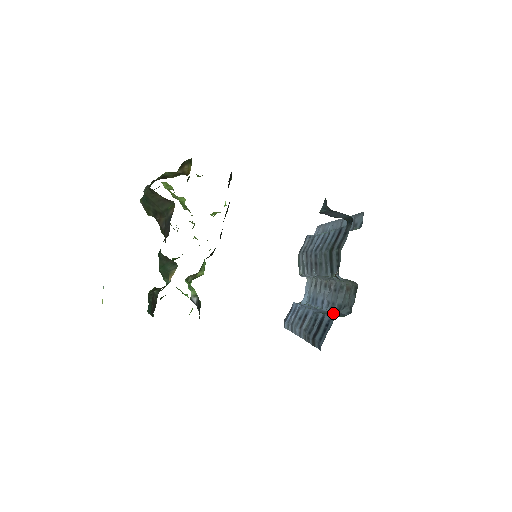
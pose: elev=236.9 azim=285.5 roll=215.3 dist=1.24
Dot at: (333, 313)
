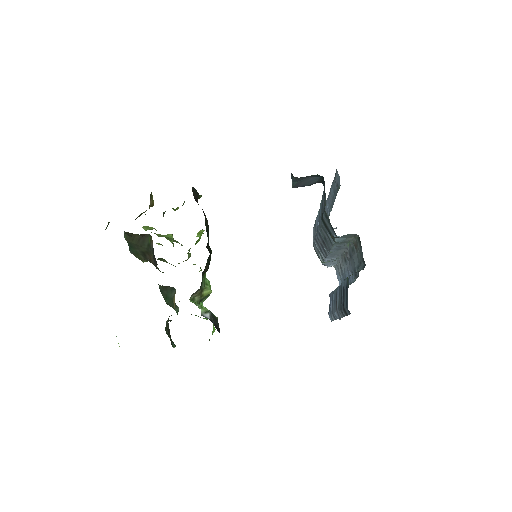
Dot at: (350, 275)
